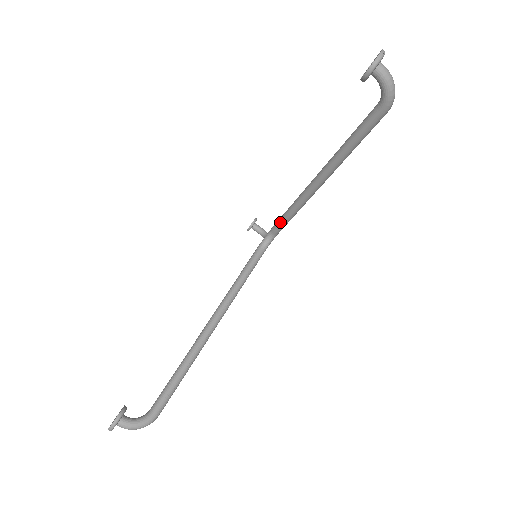
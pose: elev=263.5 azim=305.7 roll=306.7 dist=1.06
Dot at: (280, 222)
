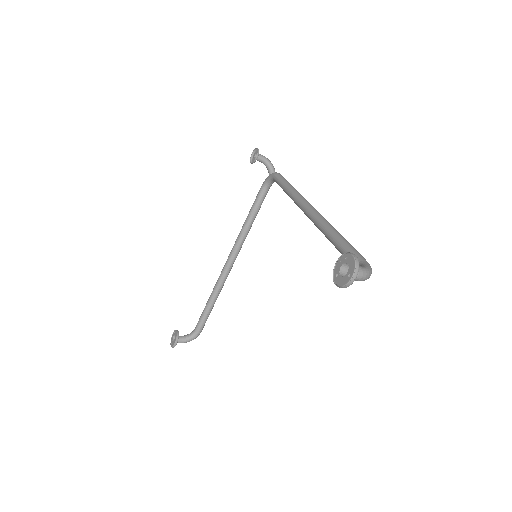
Dot at: occluded
